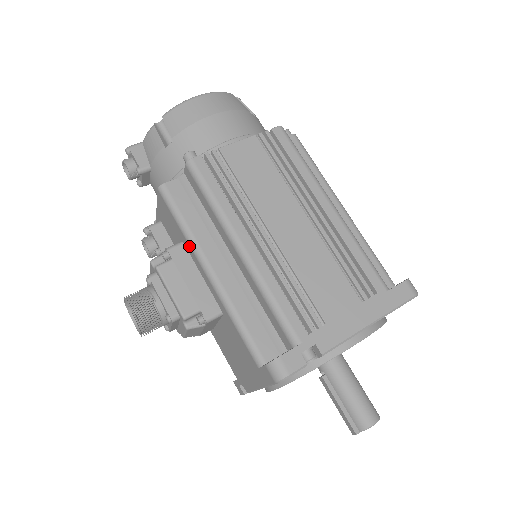
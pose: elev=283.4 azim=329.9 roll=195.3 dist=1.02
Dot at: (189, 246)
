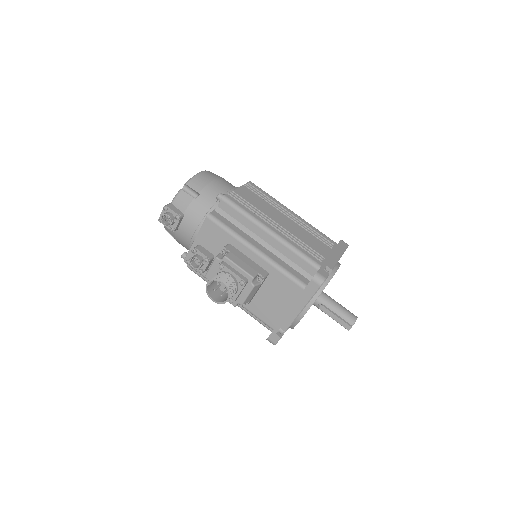
Dot at: (238, 241)
